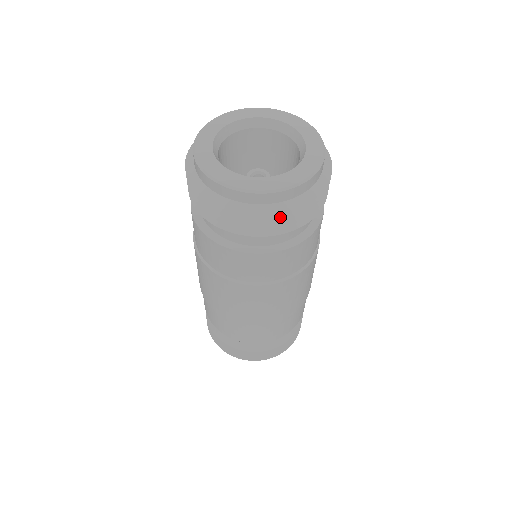
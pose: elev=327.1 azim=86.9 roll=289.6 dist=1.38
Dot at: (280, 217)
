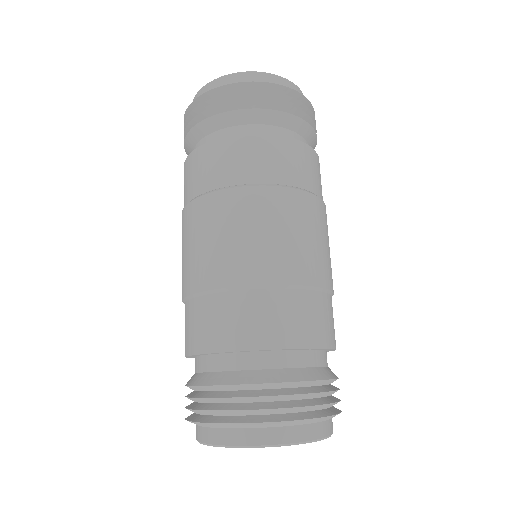
Dot at: (279, 94)
